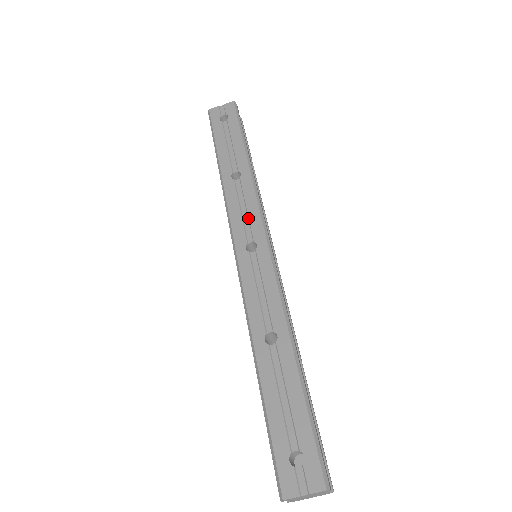
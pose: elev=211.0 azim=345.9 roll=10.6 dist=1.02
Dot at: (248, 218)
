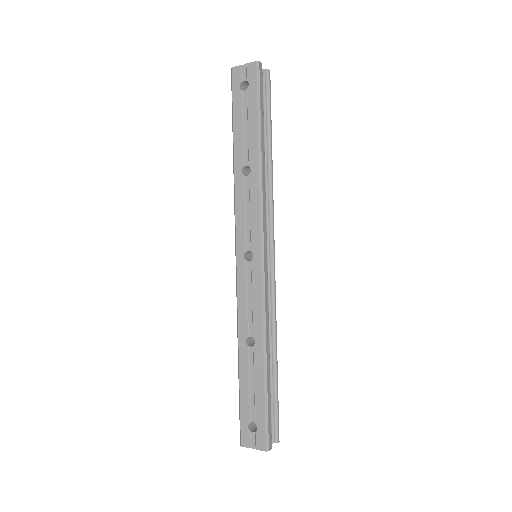
Dot at: (250, 225)
